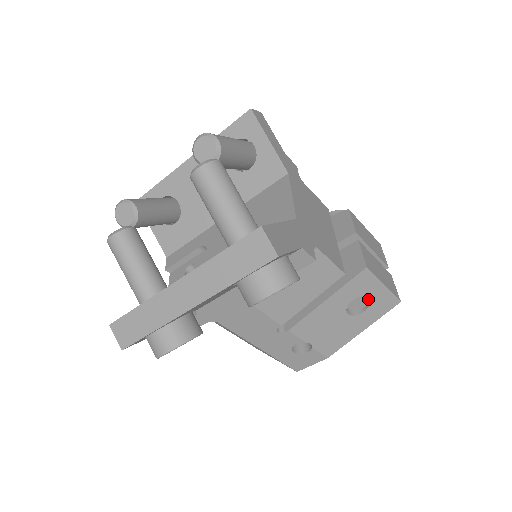
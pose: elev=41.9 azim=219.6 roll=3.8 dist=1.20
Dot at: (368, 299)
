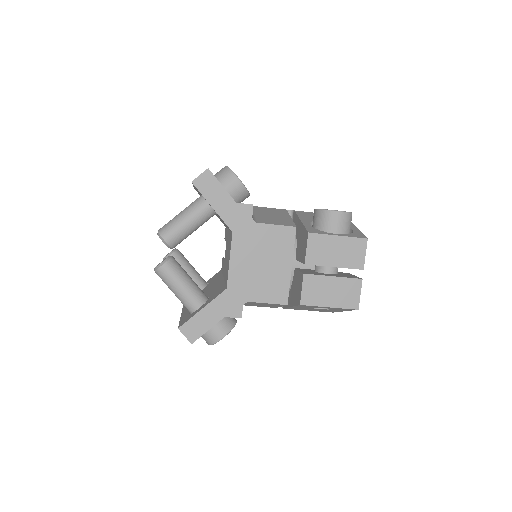
Dot at: occluded
